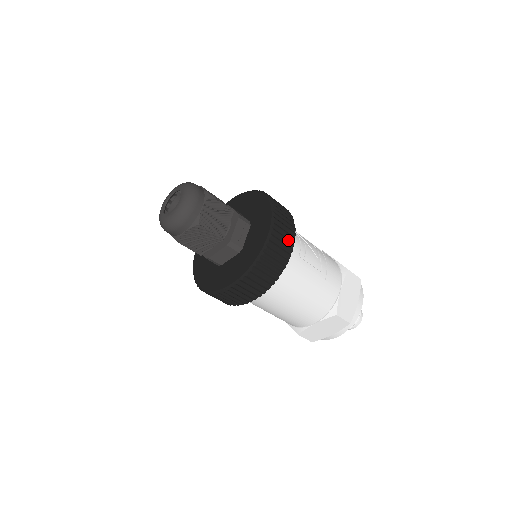
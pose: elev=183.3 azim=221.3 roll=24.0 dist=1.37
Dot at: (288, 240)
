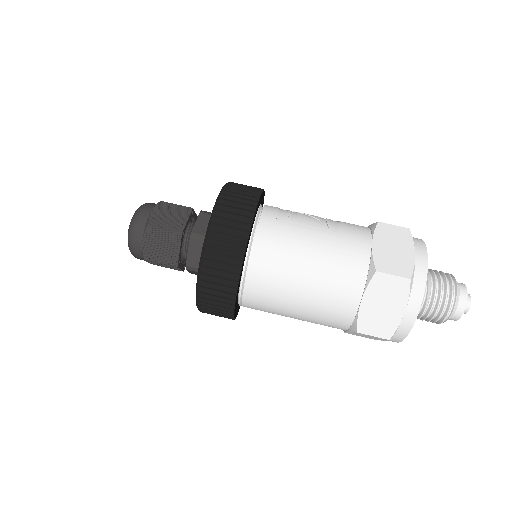
Dot at: (247, 200)
